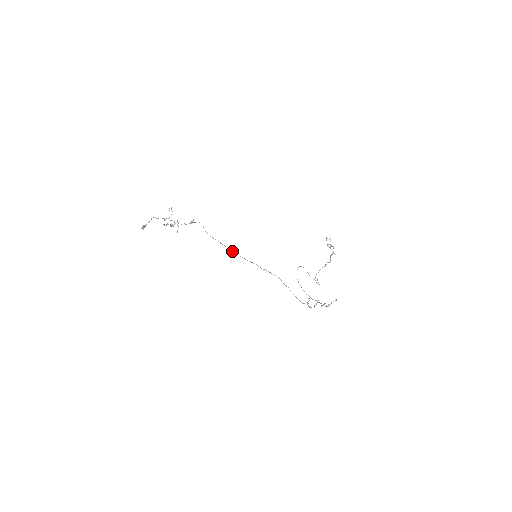
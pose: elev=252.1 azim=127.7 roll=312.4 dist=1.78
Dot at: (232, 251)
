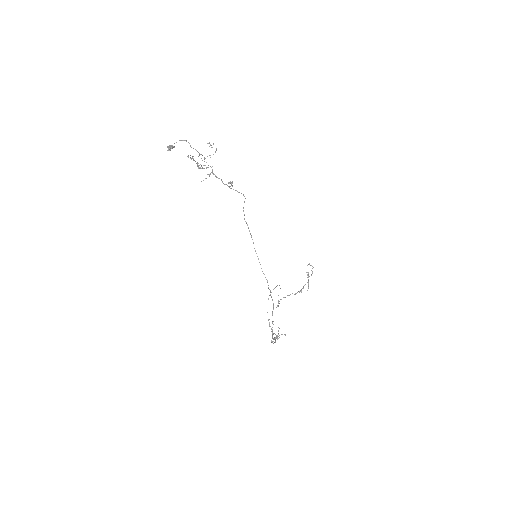
Dot at: (256, 253)
